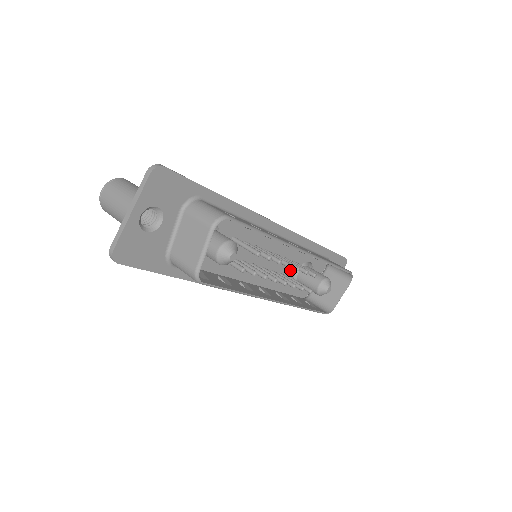
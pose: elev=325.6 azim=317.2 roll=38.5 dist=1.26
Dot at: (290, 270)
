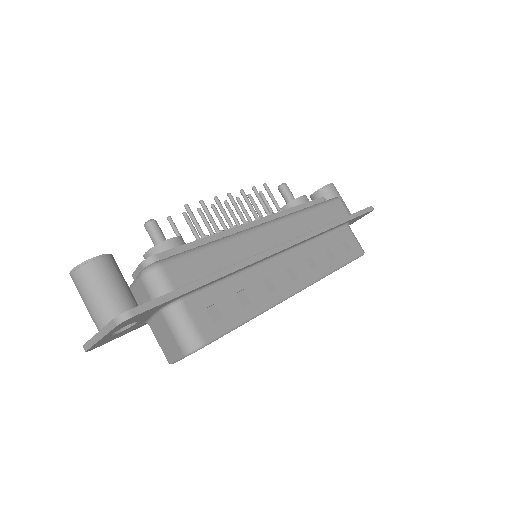
Dot at: occluded
